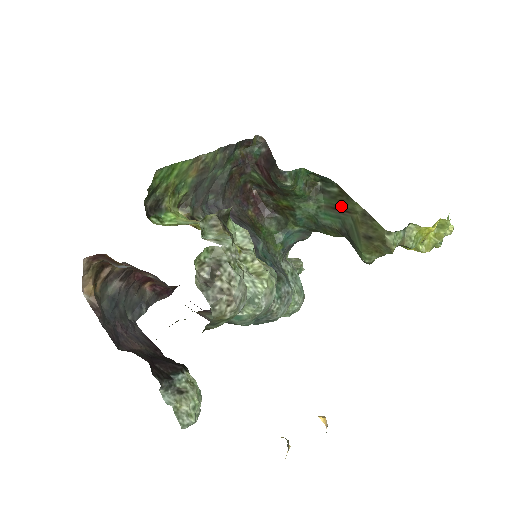
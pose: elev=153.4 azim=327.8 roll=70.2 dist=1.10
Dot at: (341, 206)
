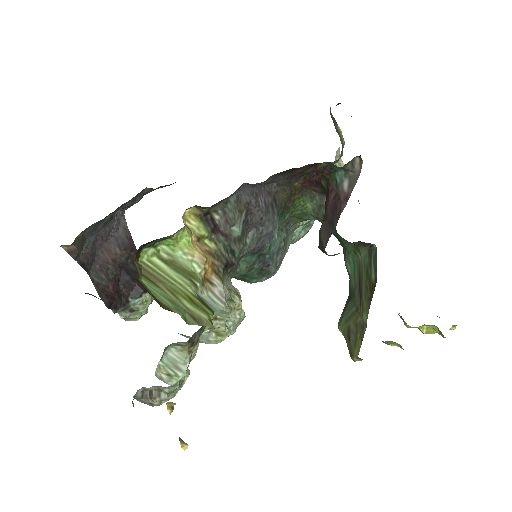
Dot at: (363, 289)
